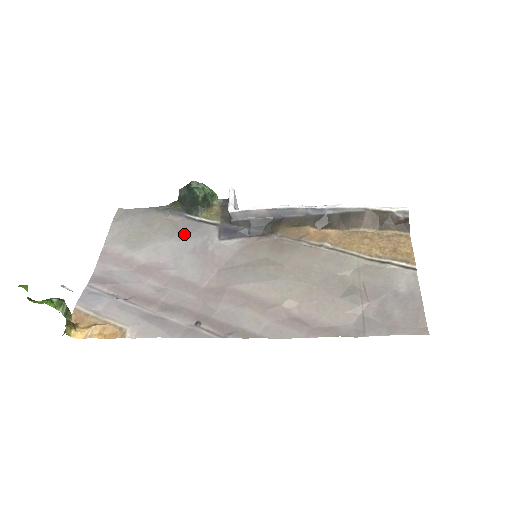
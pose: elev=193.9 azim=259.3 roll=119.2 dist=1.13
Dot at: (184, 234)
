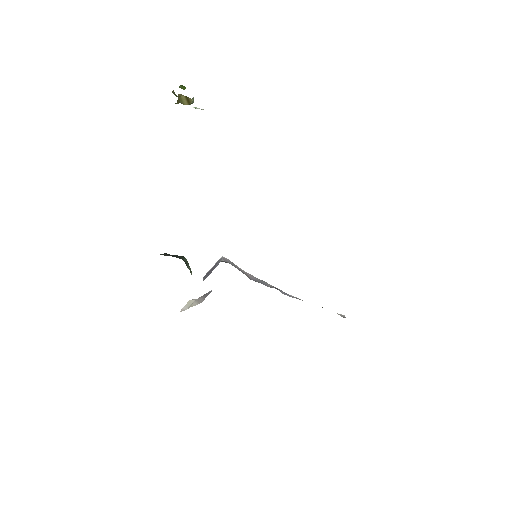
Dot at: occluded
